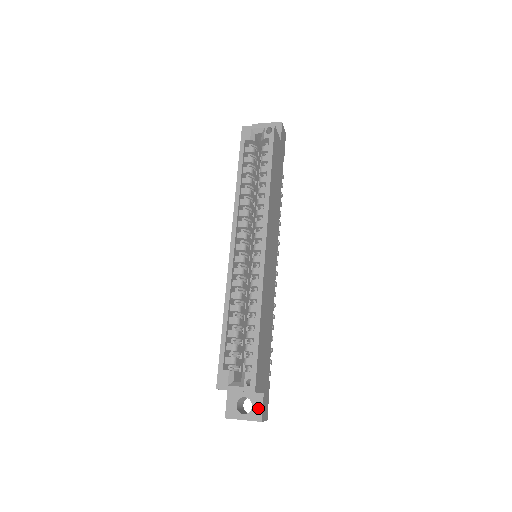
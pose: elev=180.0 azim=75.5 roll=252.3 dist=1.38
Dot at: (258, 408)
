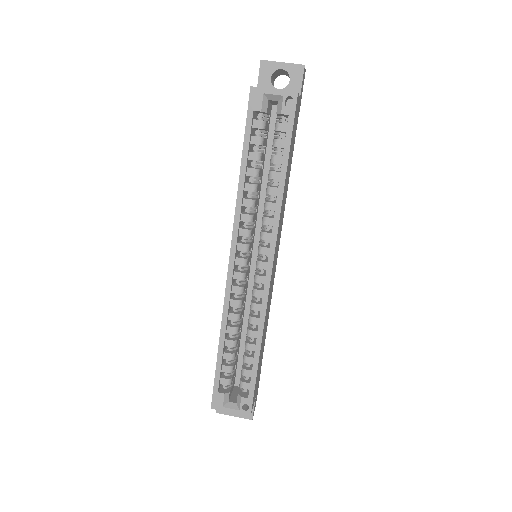
Dot at: occluded
